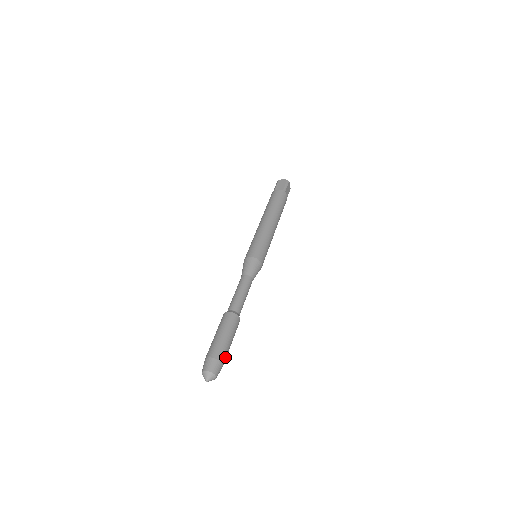
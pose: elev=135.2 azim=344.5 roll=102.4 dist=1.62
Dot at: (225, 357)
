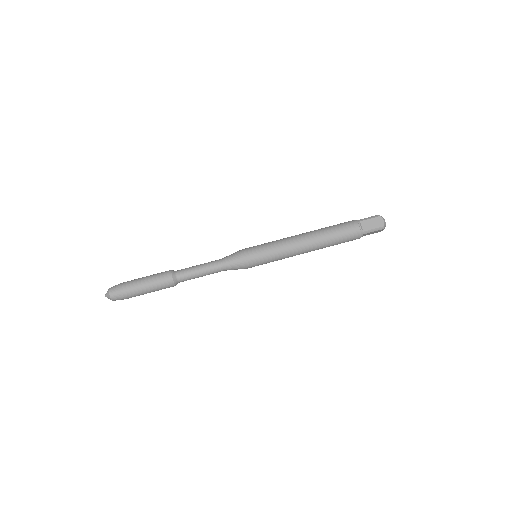
Dot at: occluded
